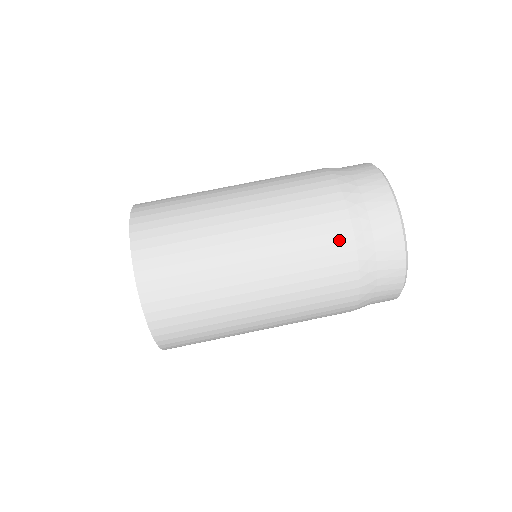
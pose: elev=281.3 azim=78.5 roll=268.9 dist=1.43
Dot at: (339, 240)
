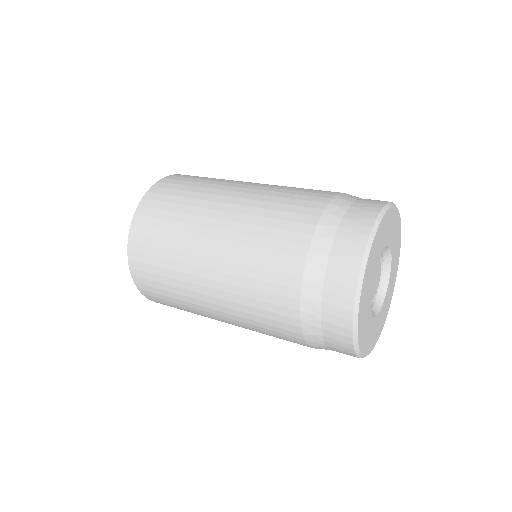
Dot at: (306, 213)
